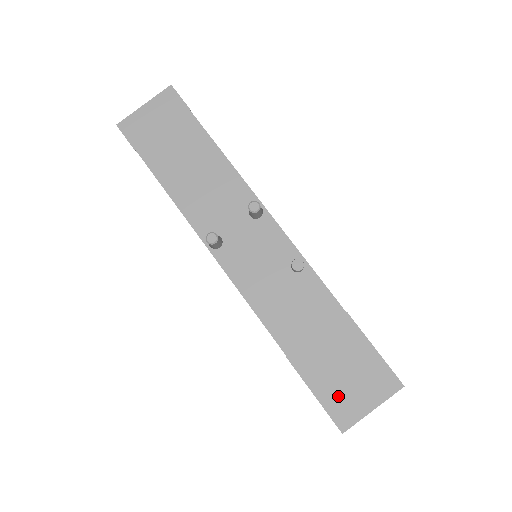
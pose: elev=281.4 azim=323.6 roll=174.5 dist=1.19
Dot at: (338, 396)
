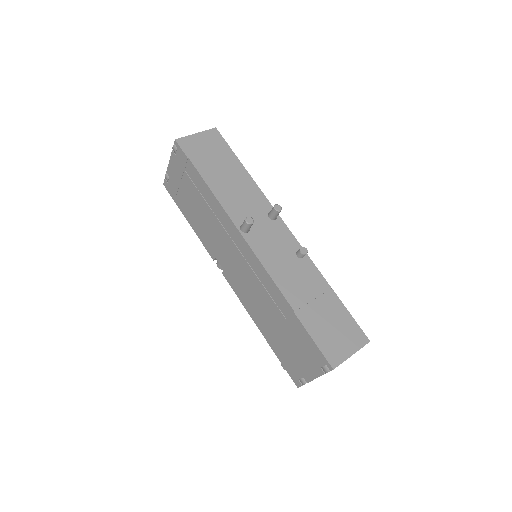
Dot at: (329, 343)
